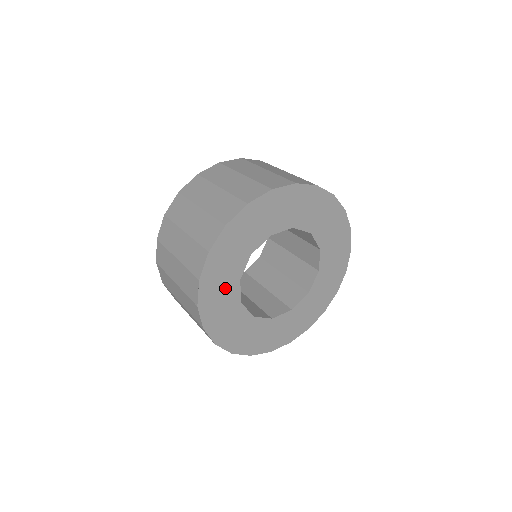
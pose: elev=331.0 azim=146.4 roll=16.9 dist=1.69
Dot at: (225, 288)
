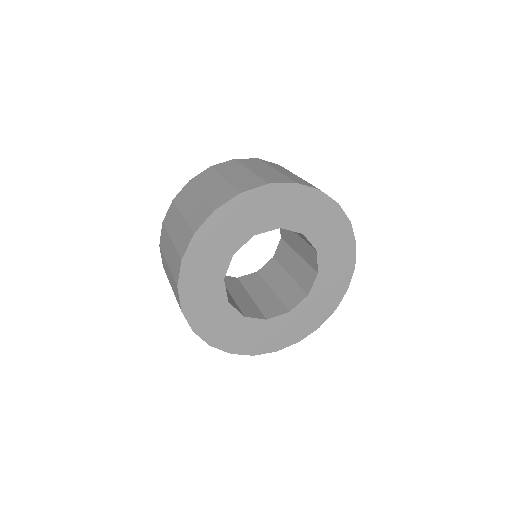
Dot at: (241, 226)
